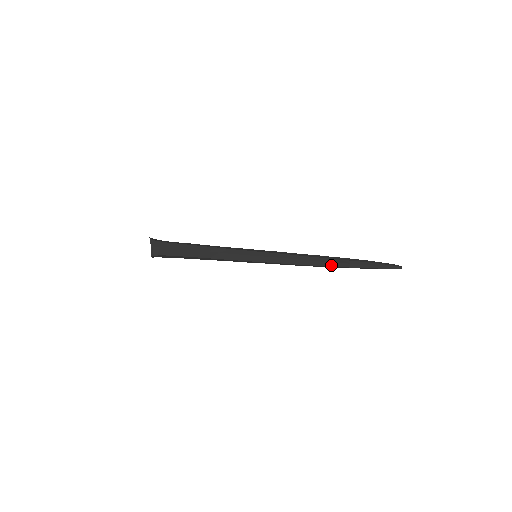
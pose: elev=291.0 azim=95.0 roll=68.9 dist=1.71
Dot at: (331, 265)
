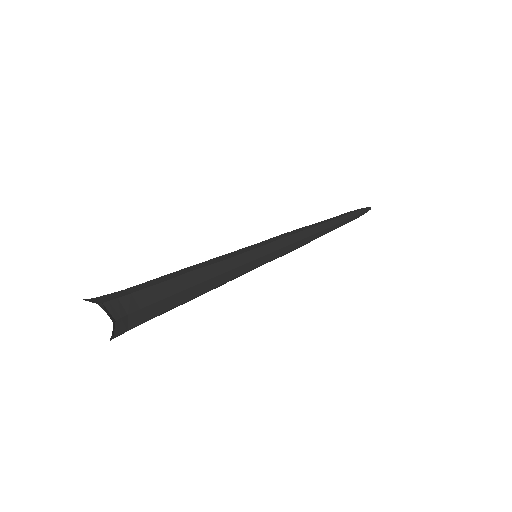
Dot at: (330, 225)
